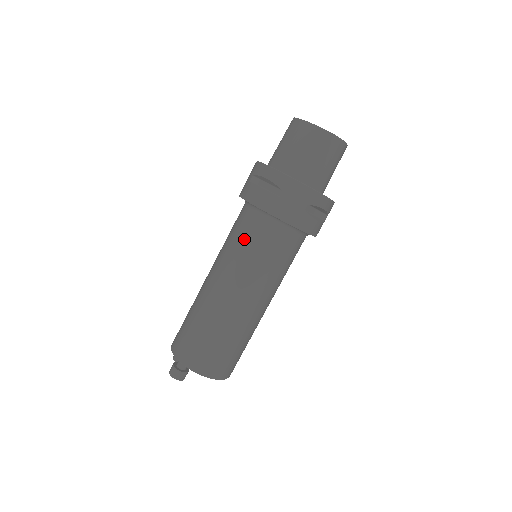
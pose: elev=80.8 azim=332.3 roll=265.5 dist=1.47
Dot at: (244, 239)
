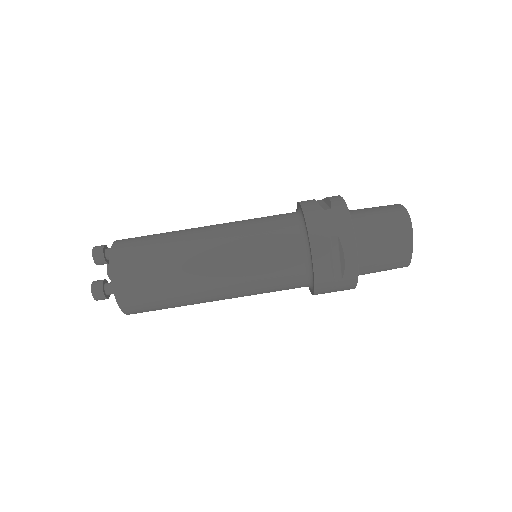
Dot at: (274, 271)
